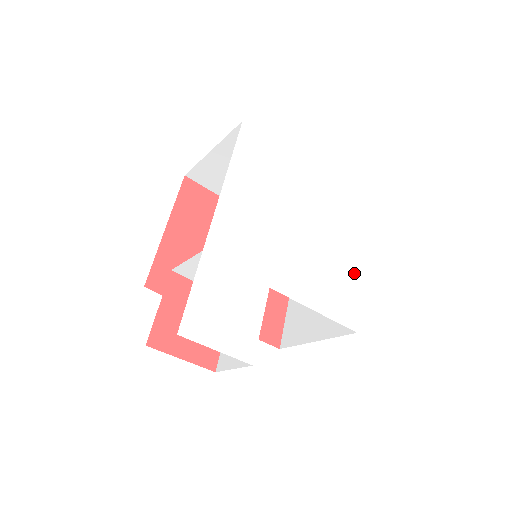
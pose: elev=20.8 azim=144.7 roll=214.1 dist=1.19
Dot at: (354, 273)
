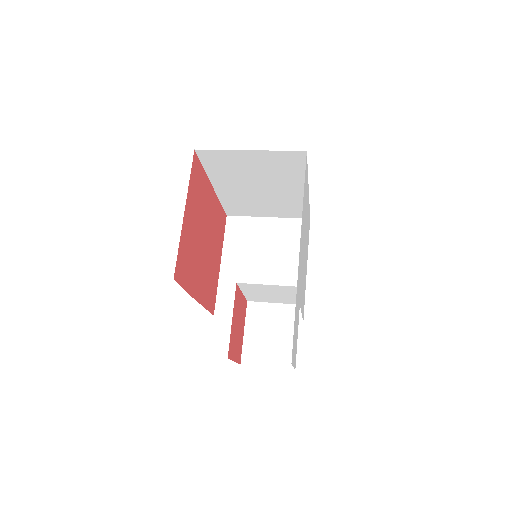
Dot at: occluded
